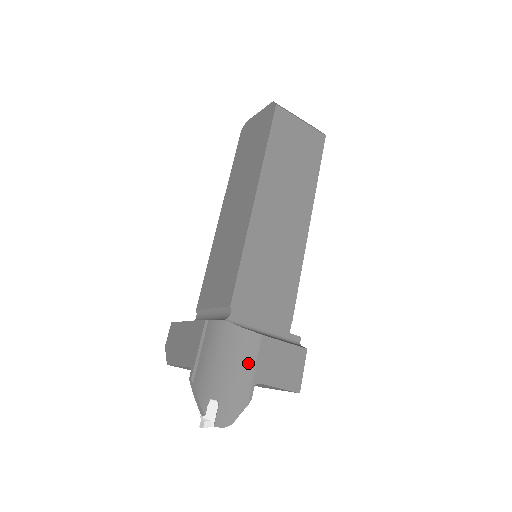
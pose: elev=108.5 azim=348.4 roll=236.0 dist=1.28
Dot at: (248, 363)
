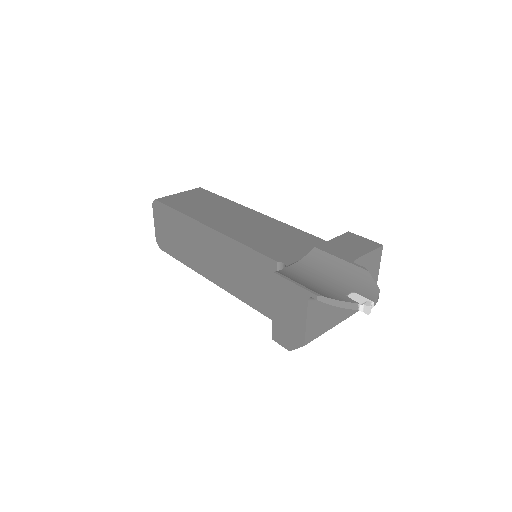
Dot at: (332, 263)
